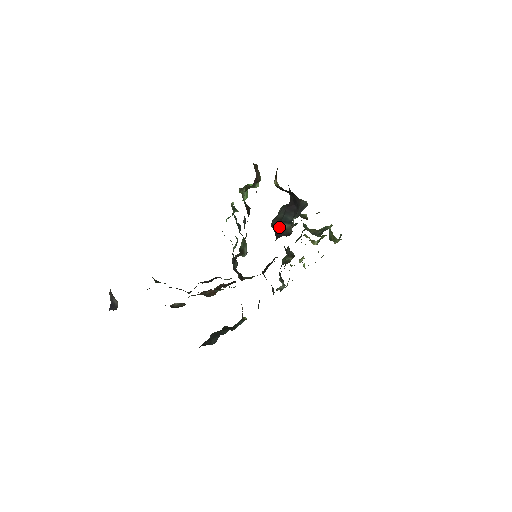
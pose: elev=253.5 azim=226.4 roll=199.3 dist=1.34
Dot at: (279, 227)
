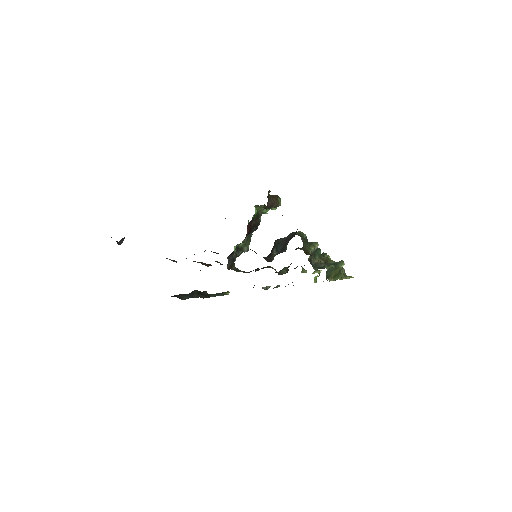
Dot at: (273, 249)
